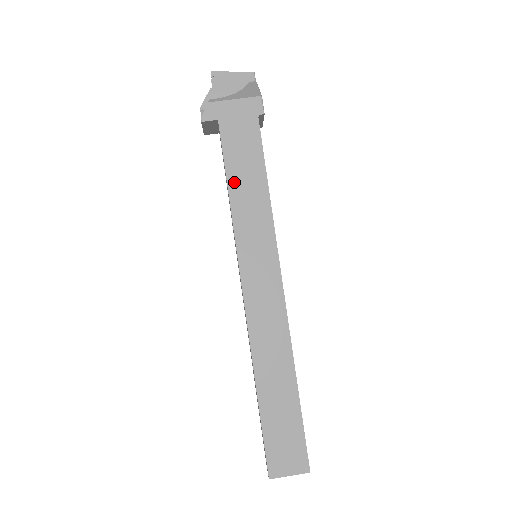
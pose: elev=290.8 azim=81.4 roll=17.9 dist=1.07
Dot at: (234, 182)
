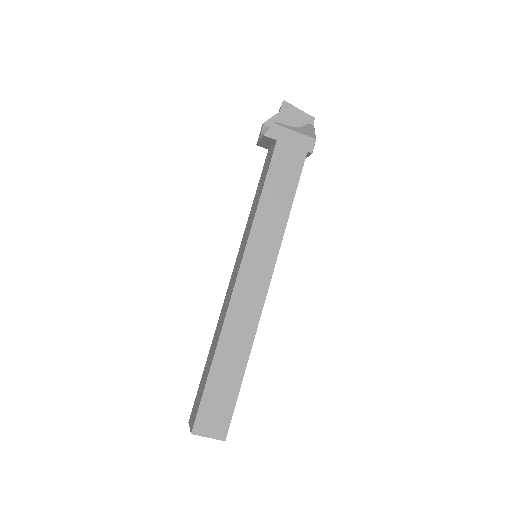
Dot at: (268, 192)
